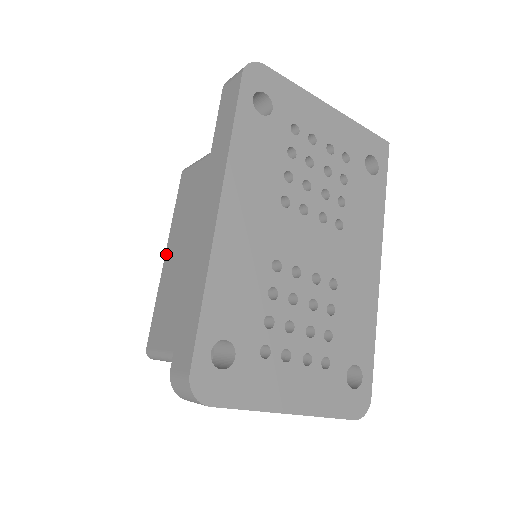
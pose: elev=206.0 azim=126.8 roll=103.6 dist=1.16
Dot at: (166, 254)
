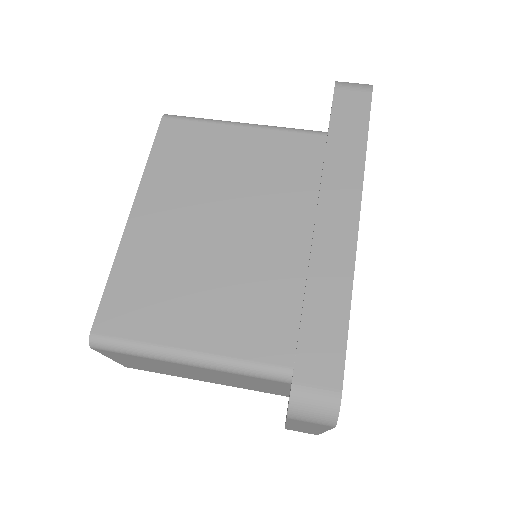
Dot at: (134, 212)
